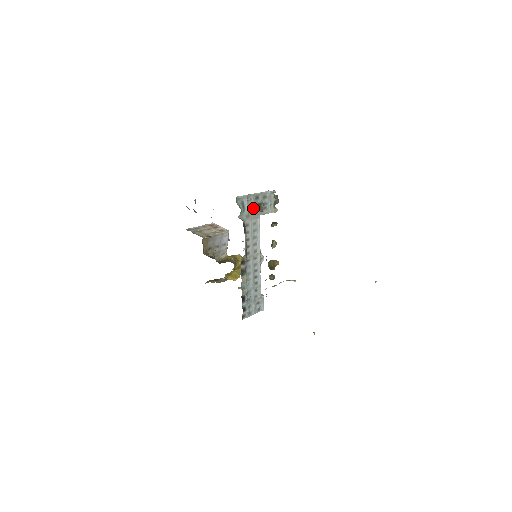
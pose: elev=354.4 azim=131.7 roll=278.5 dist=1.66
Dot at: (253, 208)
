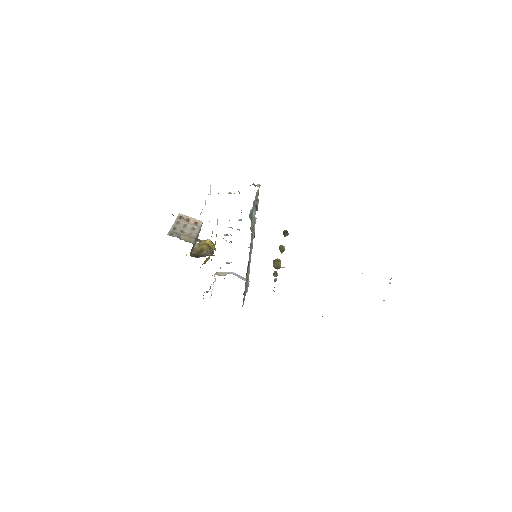
Dot at: (254, 213)
